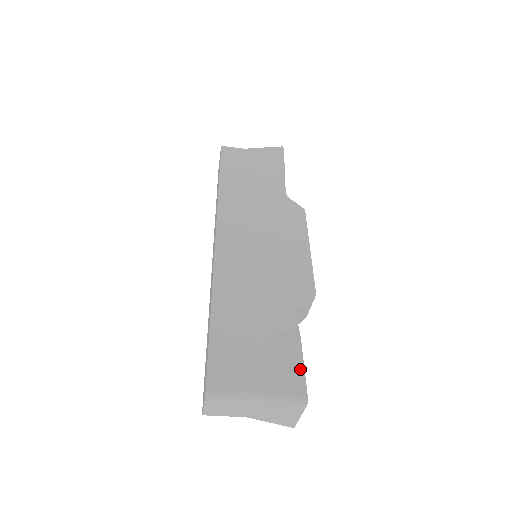
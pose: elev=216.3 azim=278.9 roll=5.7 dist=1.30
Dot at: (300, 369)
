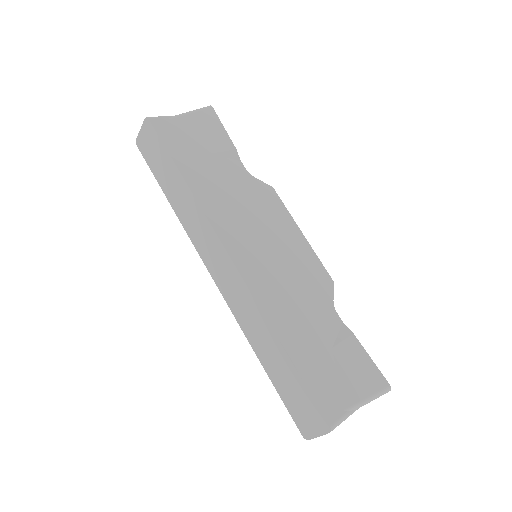
Dot at: (371, 363)
